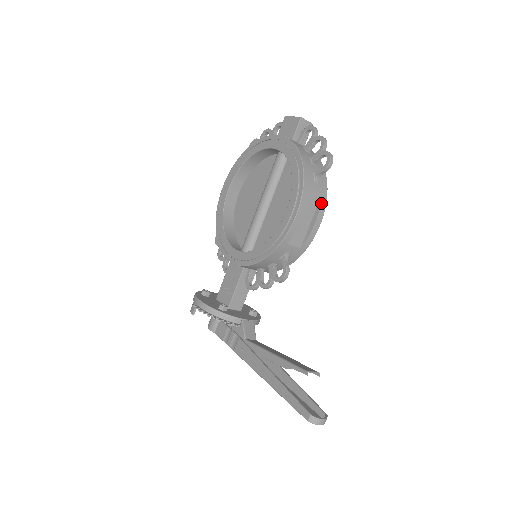
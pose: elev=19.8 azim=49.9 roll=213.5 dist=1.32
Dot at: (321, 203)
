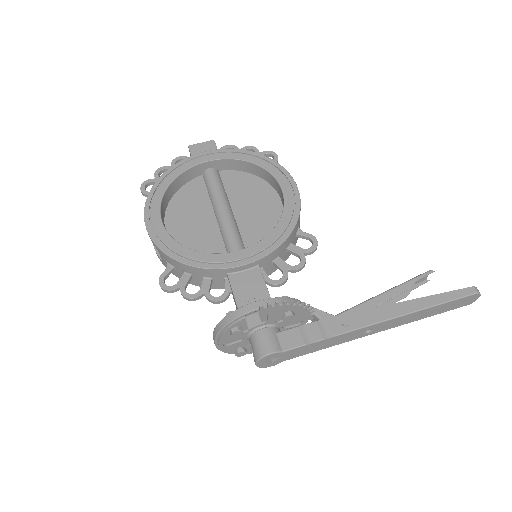
Dot at: occluded
